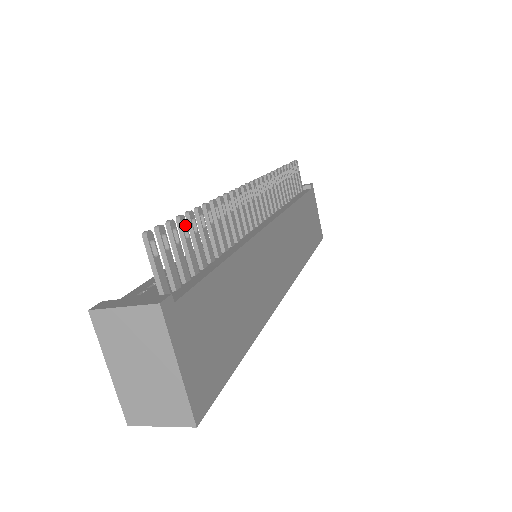
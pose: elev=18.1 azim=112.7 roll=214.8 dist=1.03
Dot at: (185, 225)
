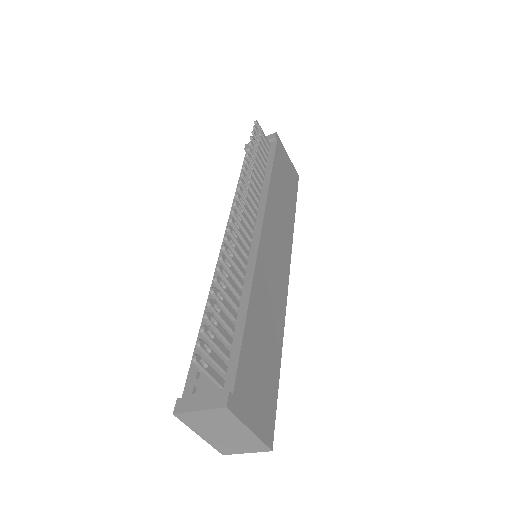
Dot at: (212, 317)
